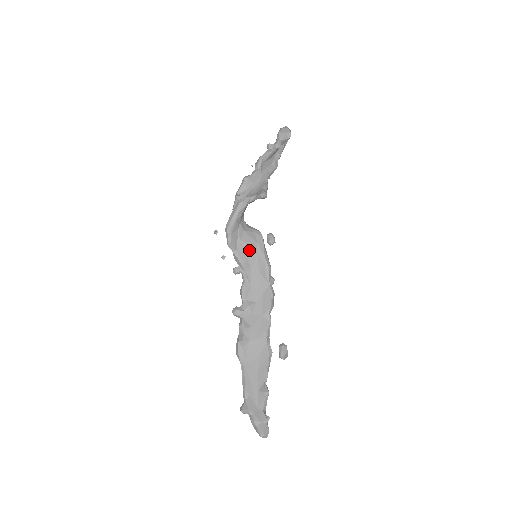
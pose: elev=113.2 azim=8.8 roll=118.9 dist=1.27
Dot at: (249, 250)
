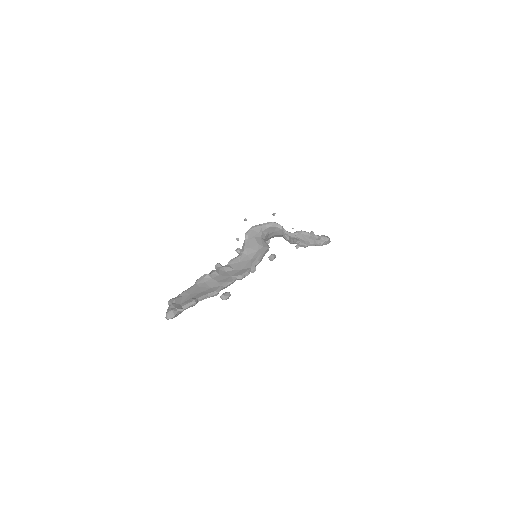
Dot at: (255, 245)
